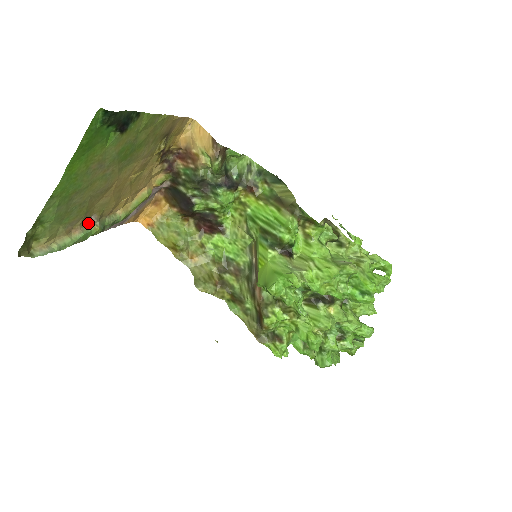
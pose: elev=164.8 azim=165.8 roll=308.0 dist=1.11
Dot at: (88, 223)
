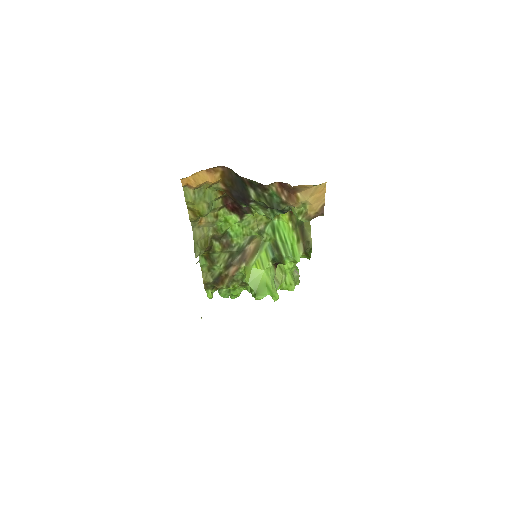
Dot at: occluded
